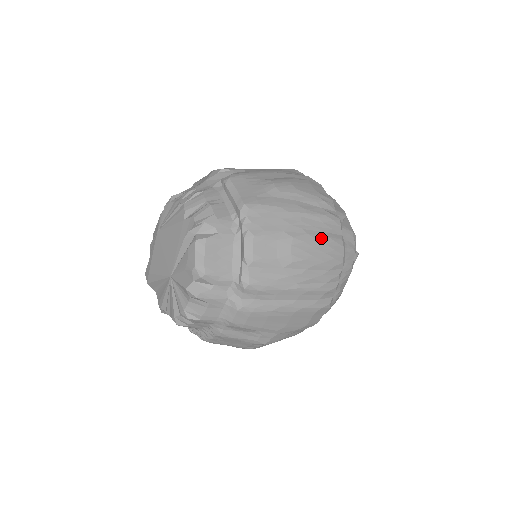
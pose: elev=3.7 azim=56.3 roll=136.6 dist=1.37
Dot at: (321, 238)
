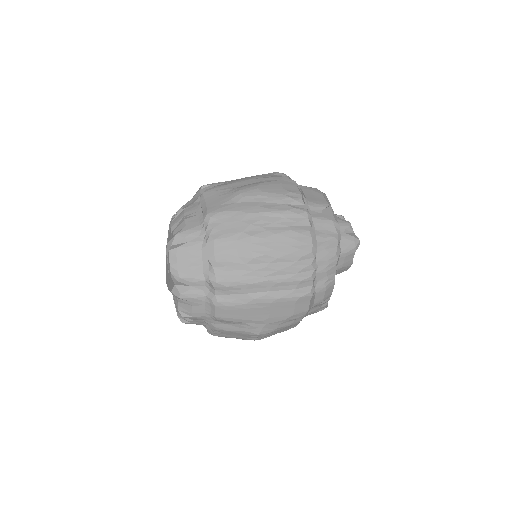
Dot at: (282, 232)
